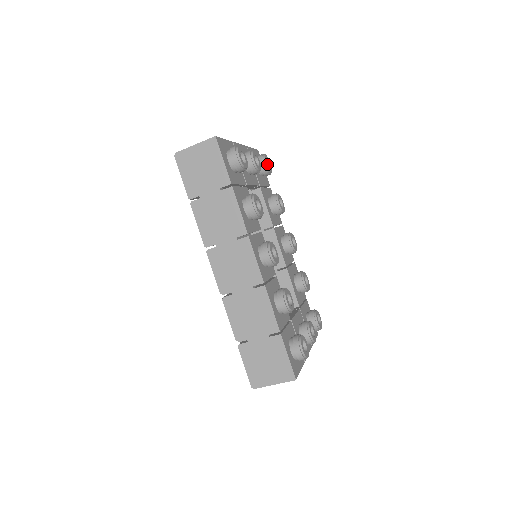
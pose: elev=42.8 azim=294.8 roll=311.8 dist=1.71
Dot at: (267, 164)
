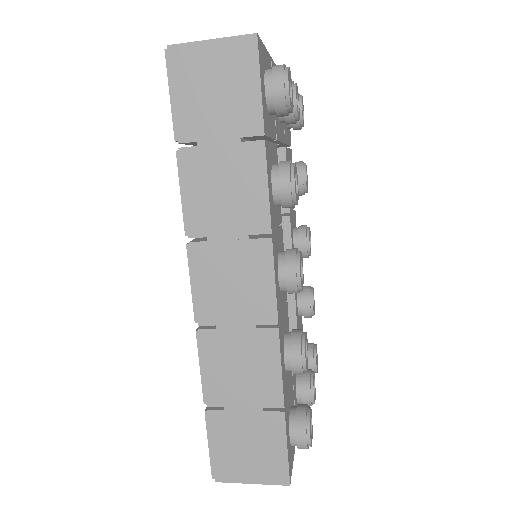
Dot at: (302, 111)
